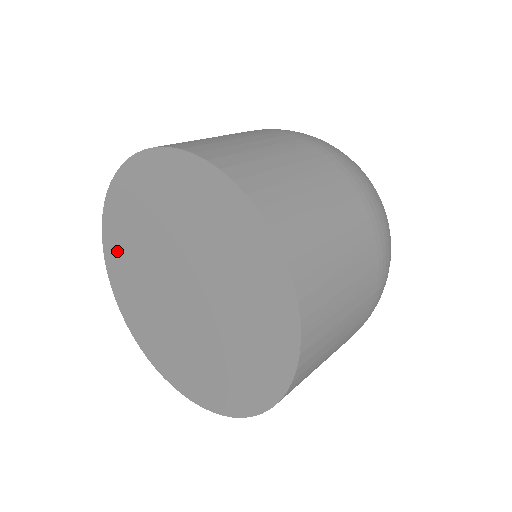
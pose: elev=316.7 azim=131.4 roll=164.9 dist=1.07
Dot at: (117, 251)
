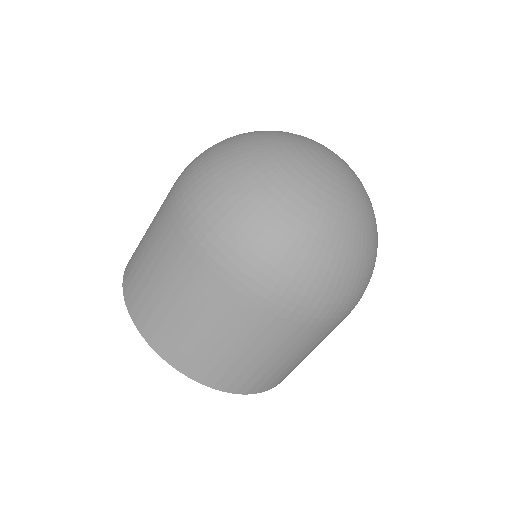
Dot at: occluded
